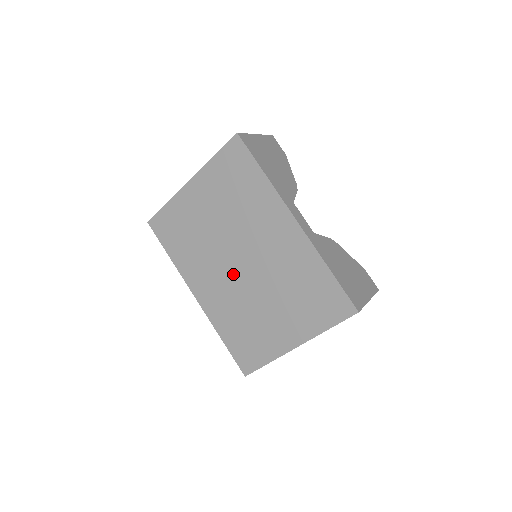
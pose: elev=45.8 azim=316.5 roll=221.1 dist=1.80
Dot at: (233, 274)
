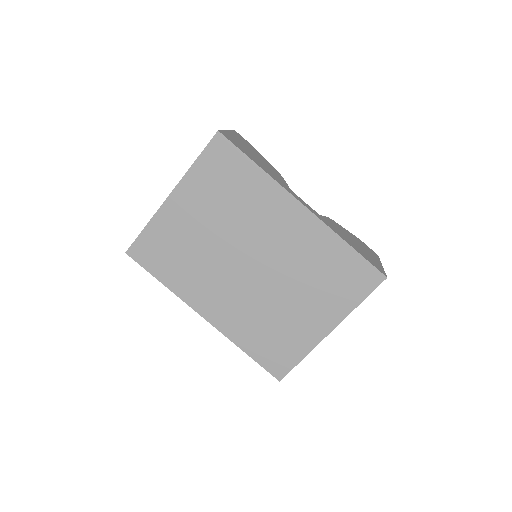
Dot at: (244, 280)
